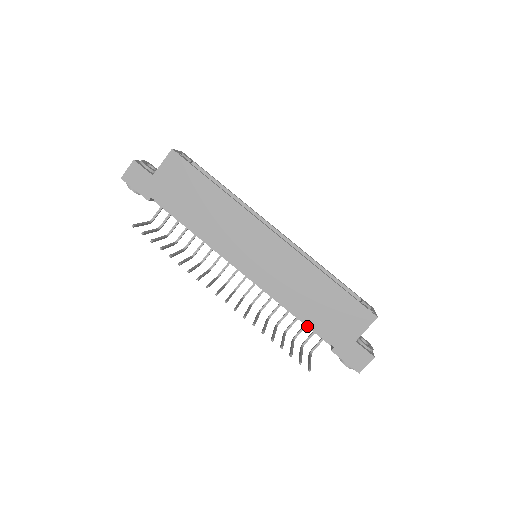
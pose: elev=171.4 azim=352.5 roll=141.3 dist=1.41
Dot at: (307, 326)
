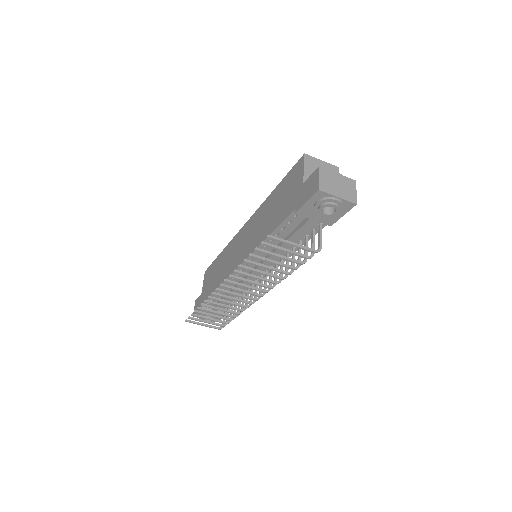
Dot at: (291, 236)
